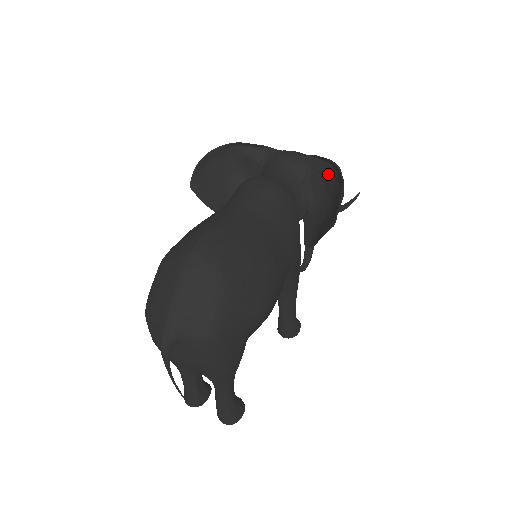
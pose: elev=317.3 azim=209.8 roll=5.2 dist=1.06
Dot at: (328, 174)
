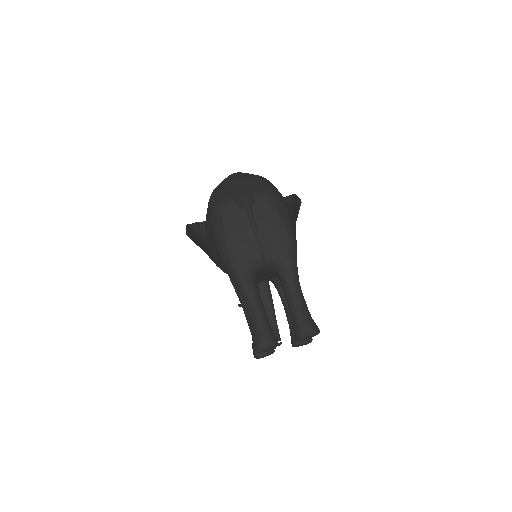
Dot at: occluded
